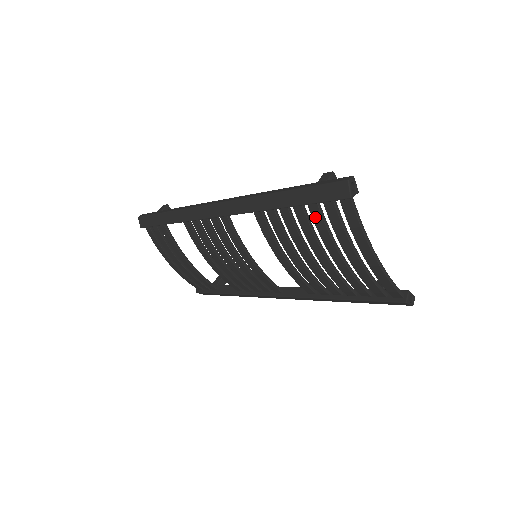
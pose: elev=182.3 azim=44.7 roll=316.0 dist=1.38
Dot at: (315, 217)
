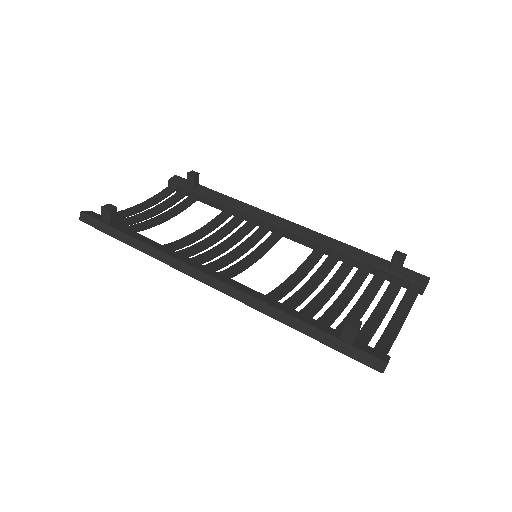
Dot at: occluded
